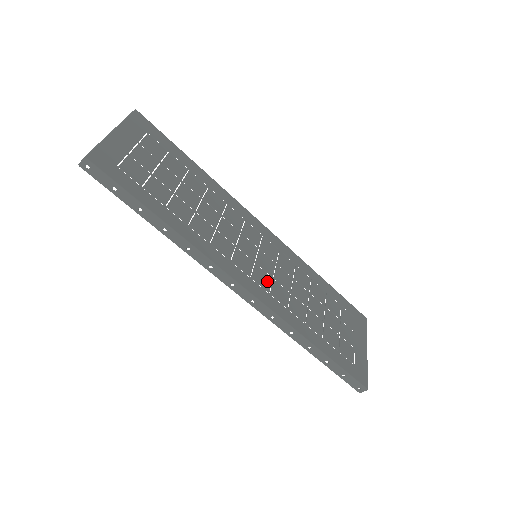
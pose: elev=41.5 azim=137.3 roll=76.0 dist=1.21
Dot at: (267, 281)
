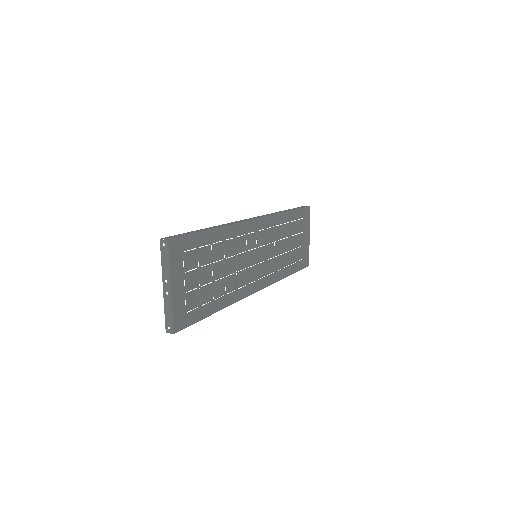
Dot at: (264, 268)
